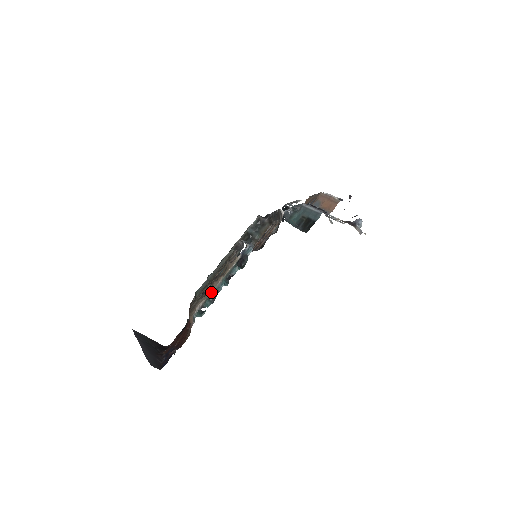
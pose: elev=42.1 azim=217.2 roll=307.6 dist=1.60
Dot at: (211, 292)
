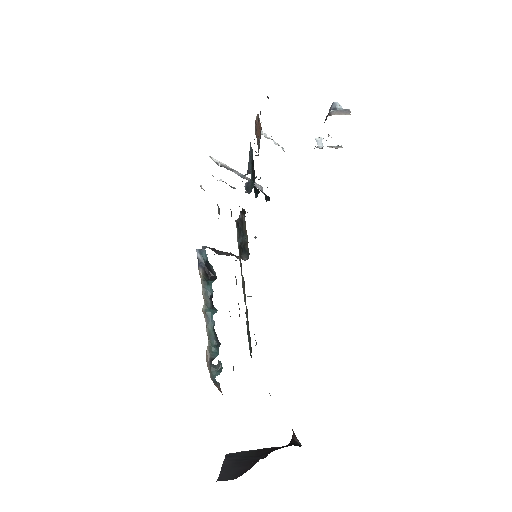
Dot at: (207, 335)
